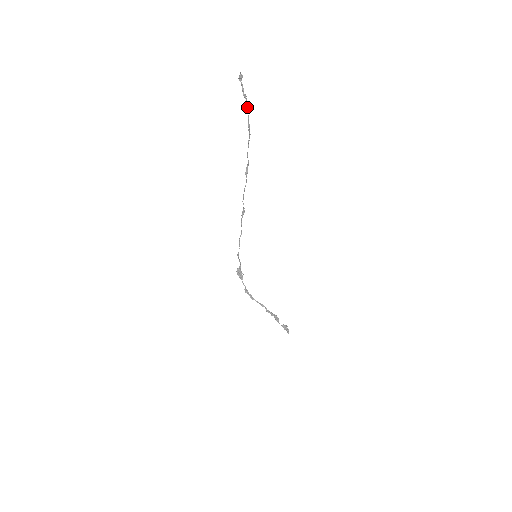
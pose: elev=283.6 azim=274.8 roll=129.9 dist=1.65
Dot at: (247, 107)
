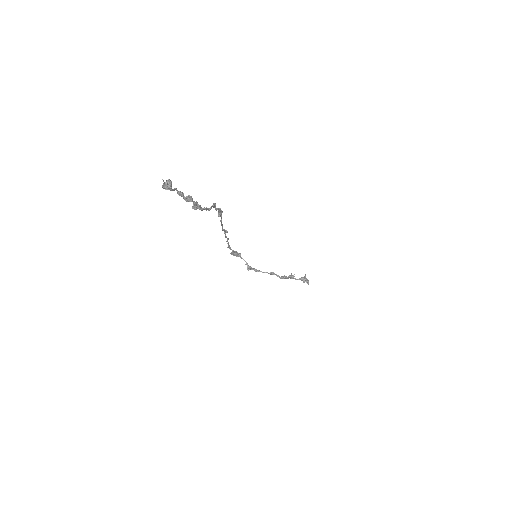
Dot at: (199, 206)
